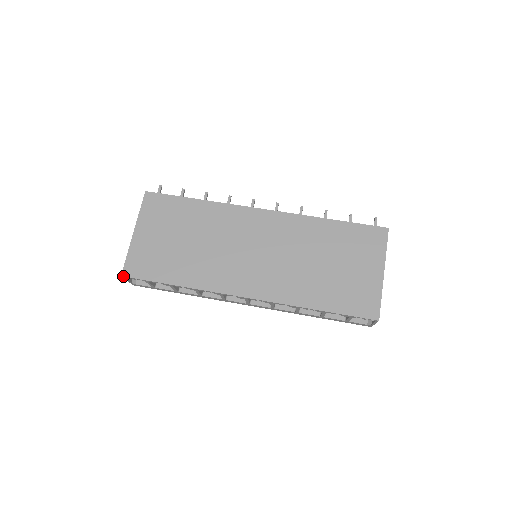
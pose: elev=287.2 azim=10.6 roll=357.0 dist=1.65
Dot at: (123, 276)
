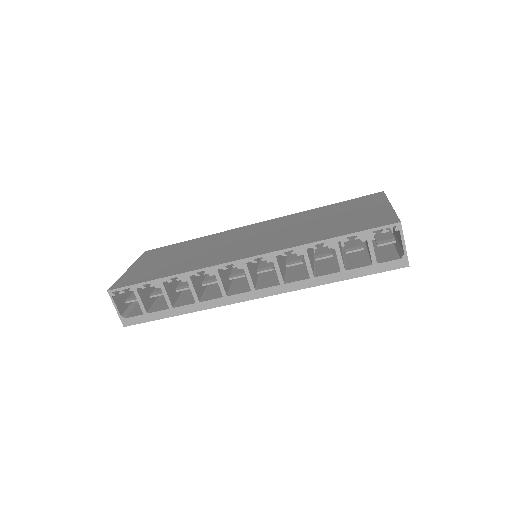
Dot at: (109, 290)
